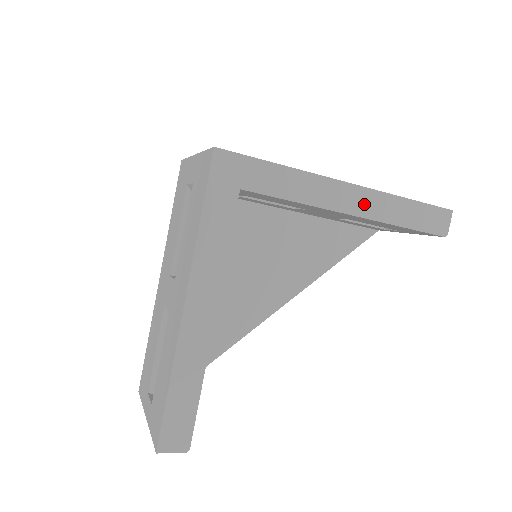
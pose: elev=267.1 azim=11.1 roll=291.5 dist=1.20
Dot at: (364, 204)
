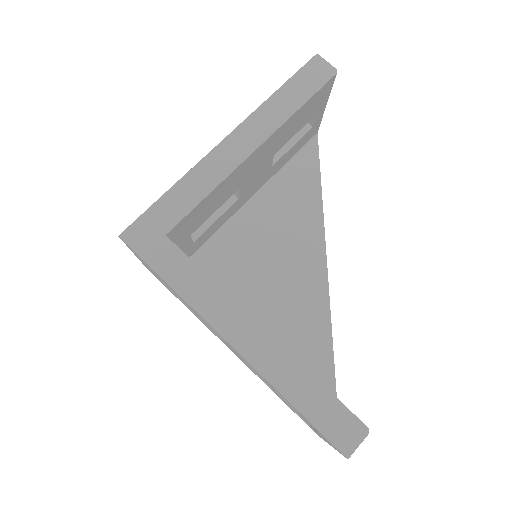
Dot at: (253, 134)
